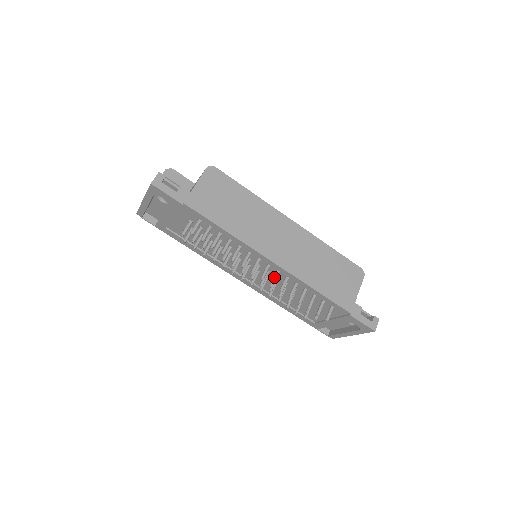
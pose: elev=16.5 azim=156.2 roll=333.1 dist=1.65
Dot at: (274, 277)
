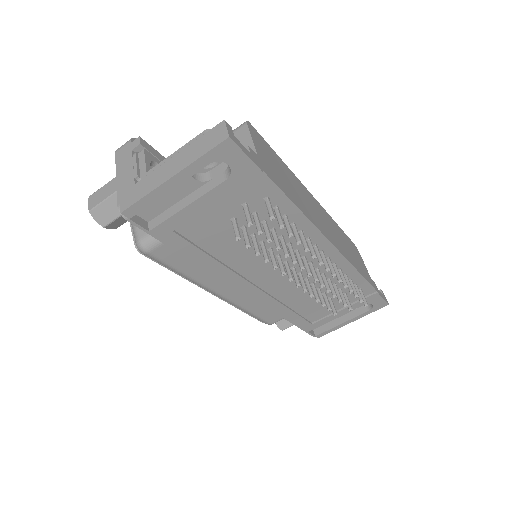
Dot at: (332, 265)
